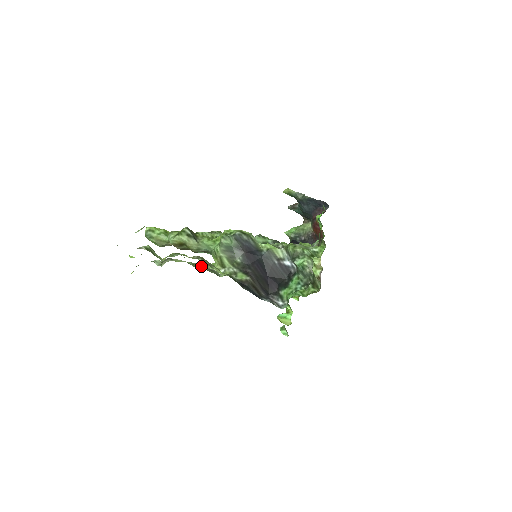
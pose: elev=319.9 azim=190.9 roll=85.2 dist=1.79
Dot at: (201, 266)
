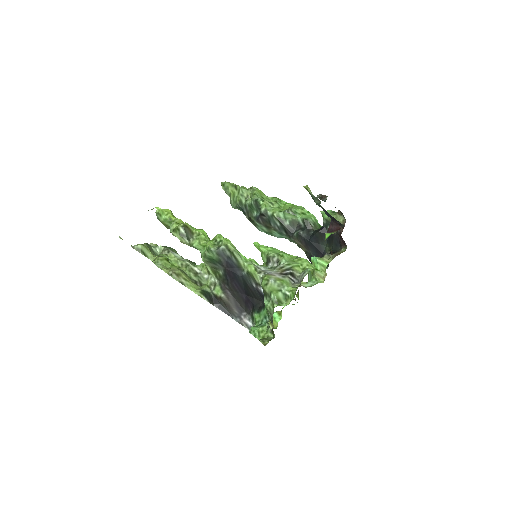
Dot at: (189, 268)
